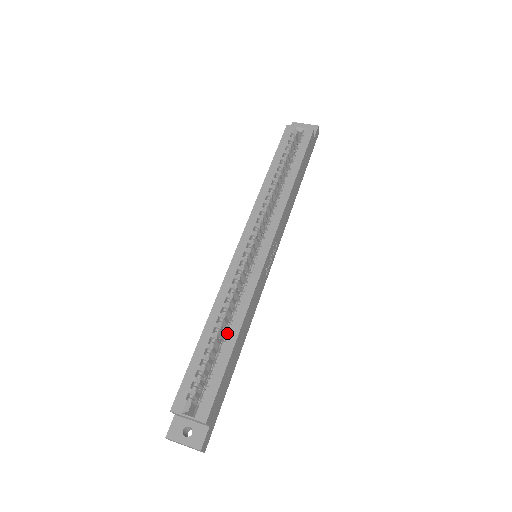
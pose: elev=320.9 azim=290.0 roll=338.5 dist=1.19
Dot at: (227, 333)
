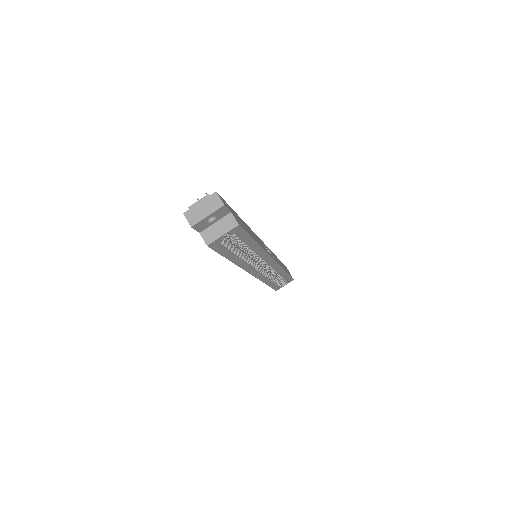
Dot at: (279, 275)
